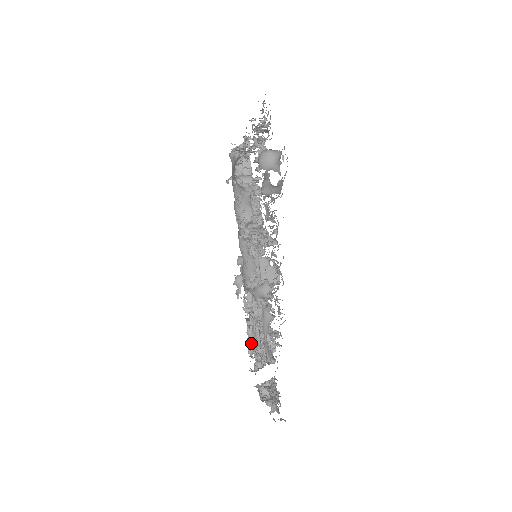
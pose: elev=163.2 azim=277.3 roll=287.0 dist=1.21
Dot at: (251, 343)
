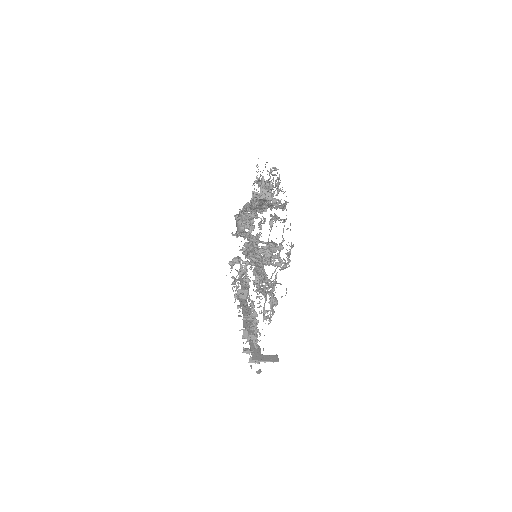
Dot at: (260, 267)
